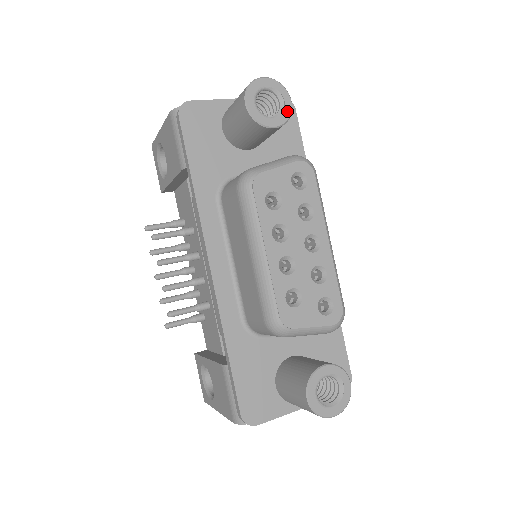
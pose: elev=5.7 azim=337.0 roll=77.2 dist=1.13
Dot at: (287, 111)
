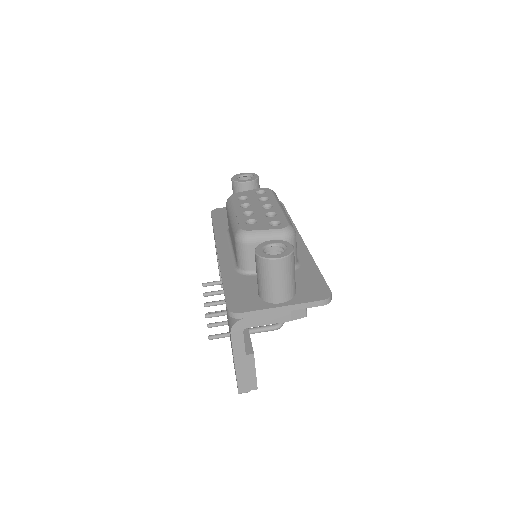
Dot at: (255, 178)
